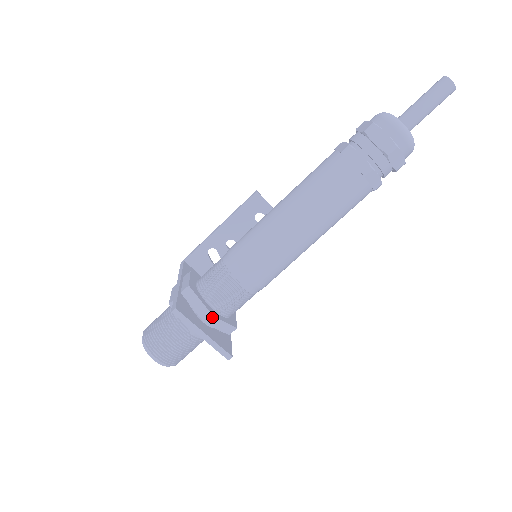
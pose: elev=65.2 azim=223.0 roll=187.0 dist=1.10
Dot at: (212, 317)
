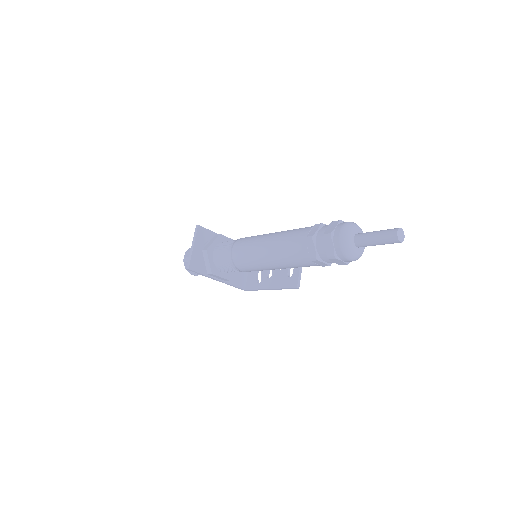
Dot at: (206, 249)
